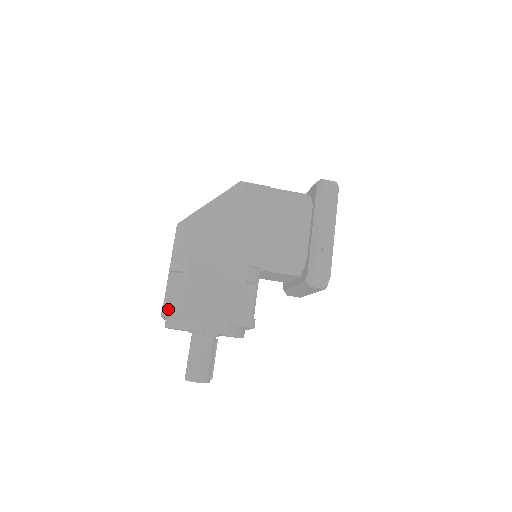
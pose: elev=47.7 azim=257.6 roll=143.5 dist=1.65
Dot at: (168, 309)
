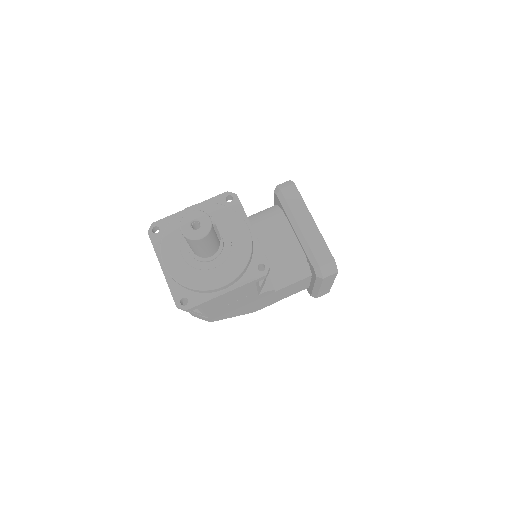
Dot at: occluded
